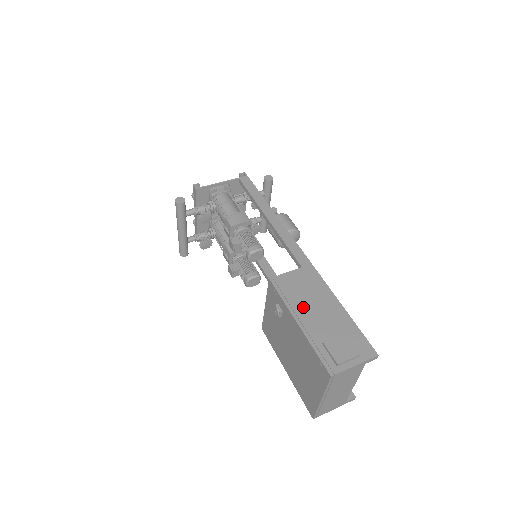
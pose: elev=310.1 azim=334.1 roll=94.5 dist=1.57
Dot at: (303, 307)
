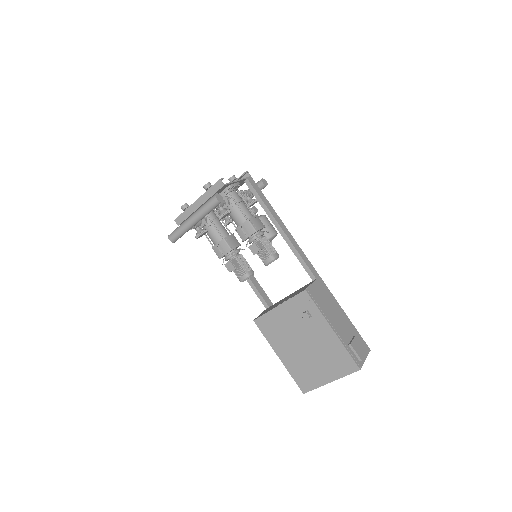
Dot at: (330, 315)
